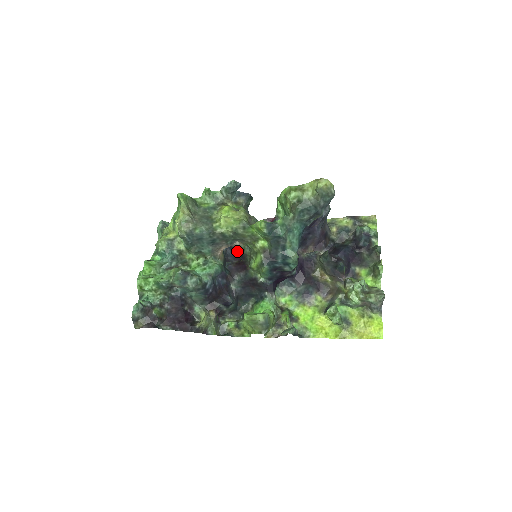
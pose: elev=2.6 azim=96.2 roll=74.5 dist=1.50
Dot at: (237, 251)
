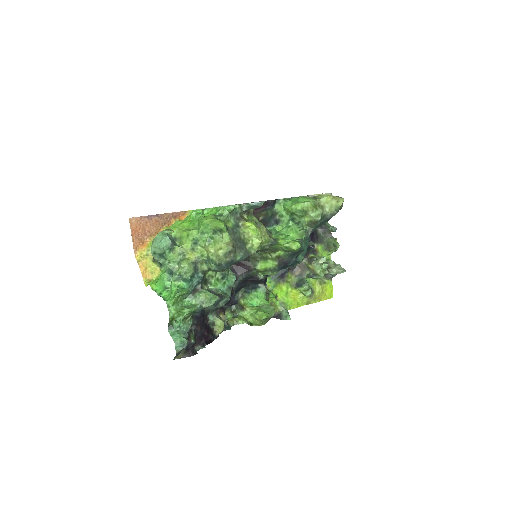
Dot at: occluded
